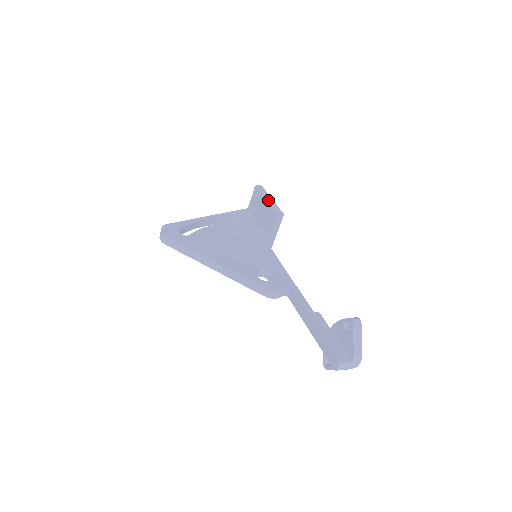
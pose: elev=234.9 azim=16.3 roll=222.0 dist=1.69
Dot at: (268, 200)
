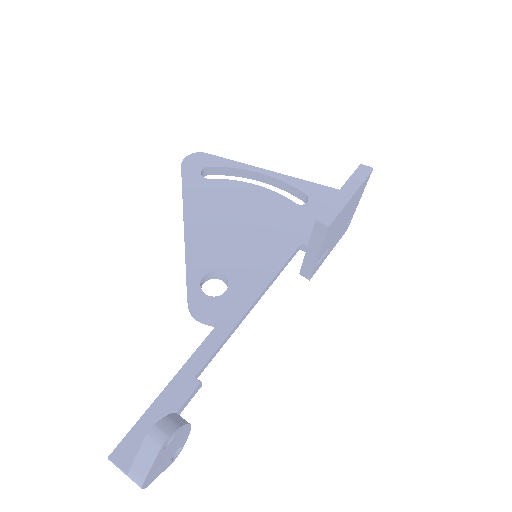
Dot at: (341, 194)
